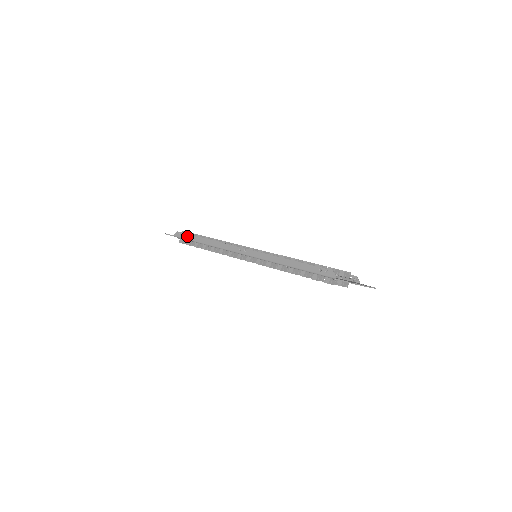
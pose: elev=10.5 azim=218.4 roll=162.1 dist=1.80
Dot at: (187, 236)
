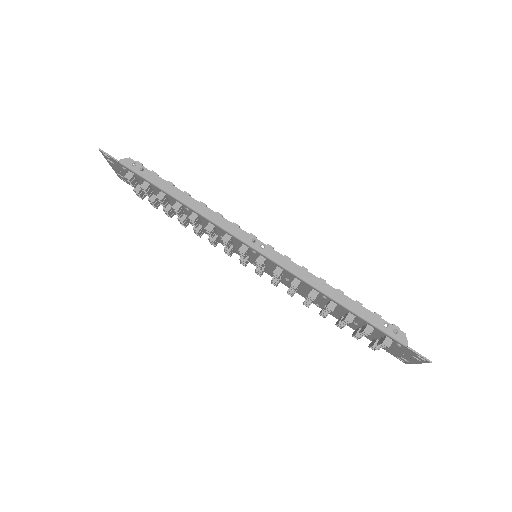
Dot at: (150, 175)
